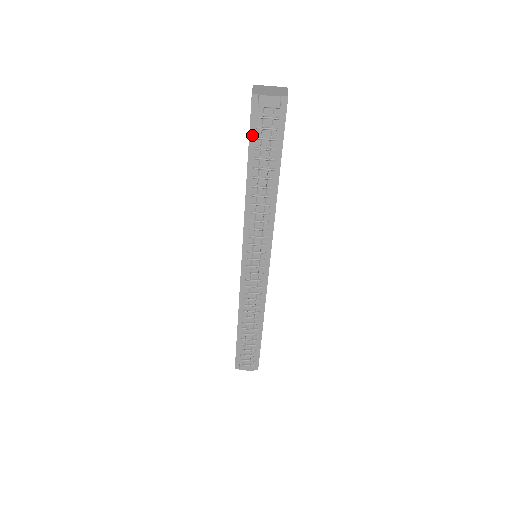
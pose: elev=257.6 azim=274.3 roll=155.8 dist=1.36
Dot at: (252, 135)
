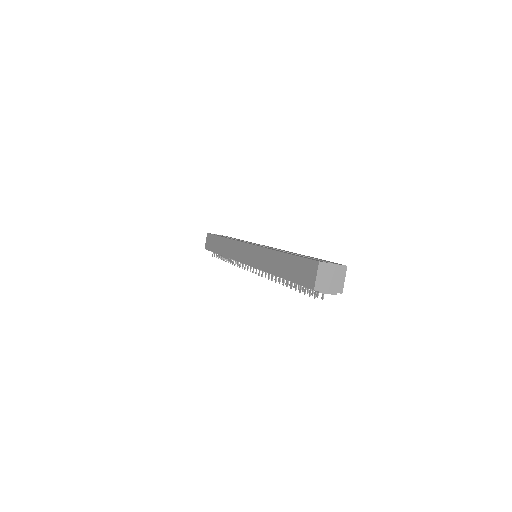
Dot at: (298, 283)
